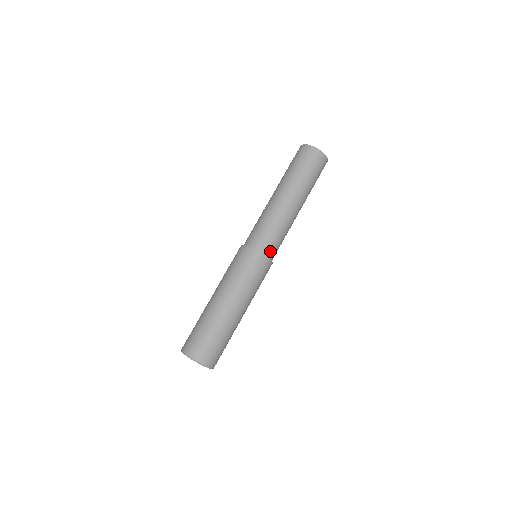
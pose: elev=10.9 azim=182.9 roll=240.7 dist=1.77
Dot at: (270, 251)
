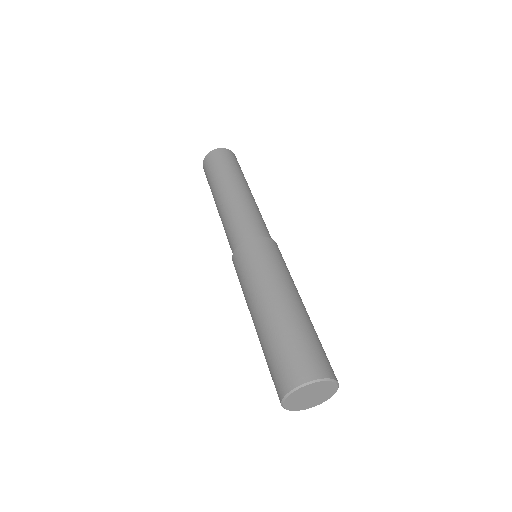
Dot at: (250, 233)
